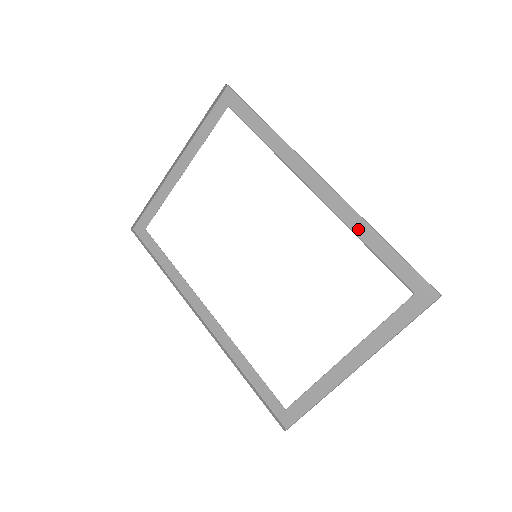
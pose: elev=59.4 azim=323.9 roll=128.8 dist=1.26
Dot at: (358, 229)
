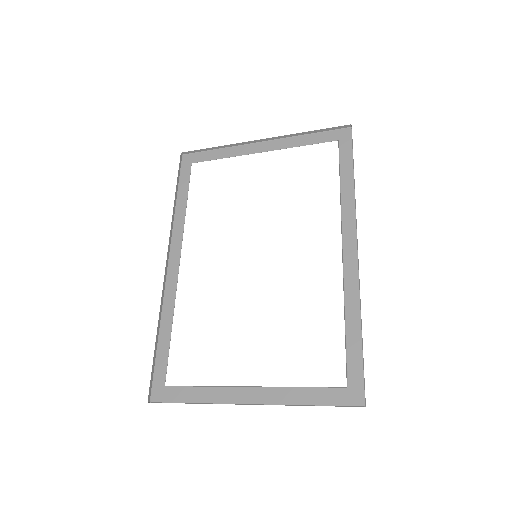
Dot at: (350, 305)
